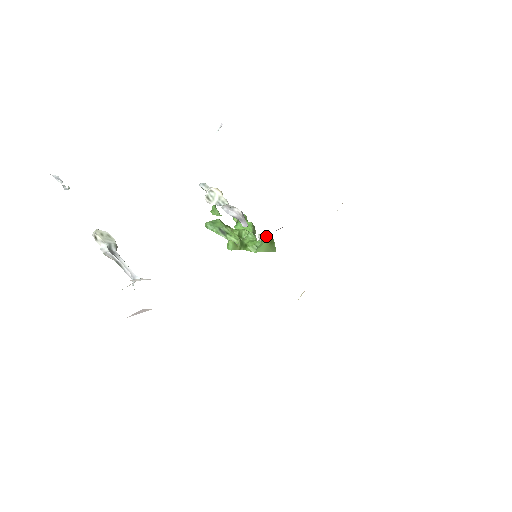
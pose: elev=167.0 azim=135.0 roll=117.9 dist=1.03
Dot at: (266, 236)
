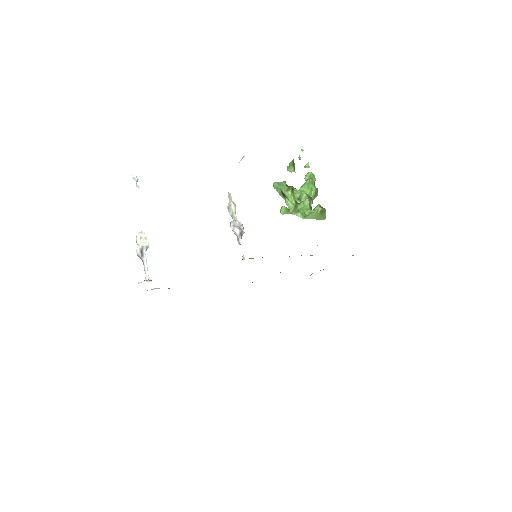
Dot at: (318, 206)
